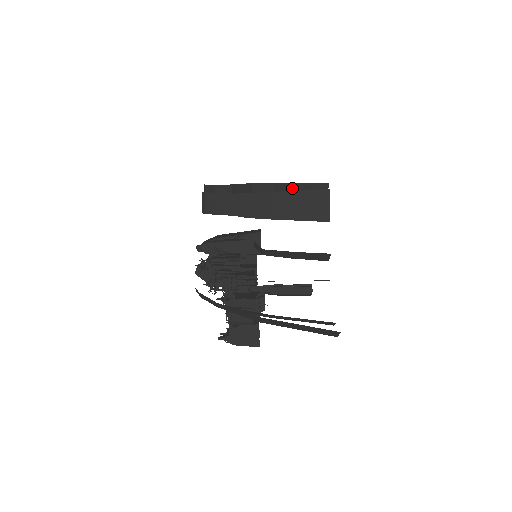
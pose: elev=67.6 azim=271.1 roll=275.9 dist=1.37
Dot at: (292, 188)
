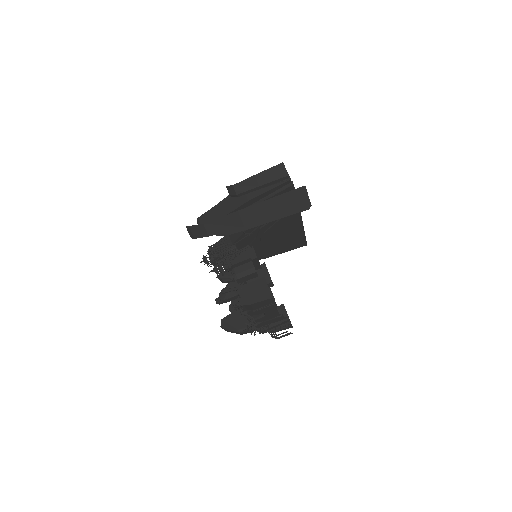
Dot at: occluded
